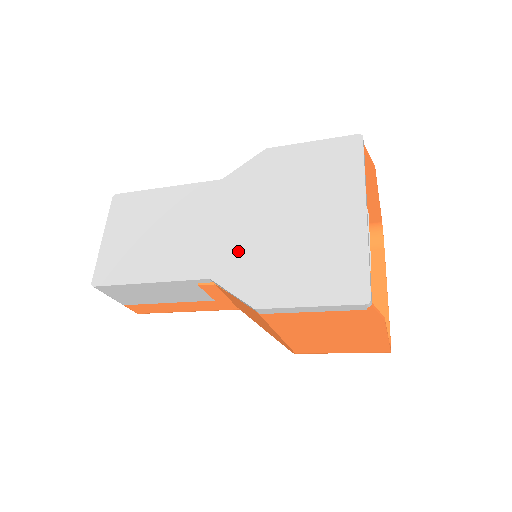
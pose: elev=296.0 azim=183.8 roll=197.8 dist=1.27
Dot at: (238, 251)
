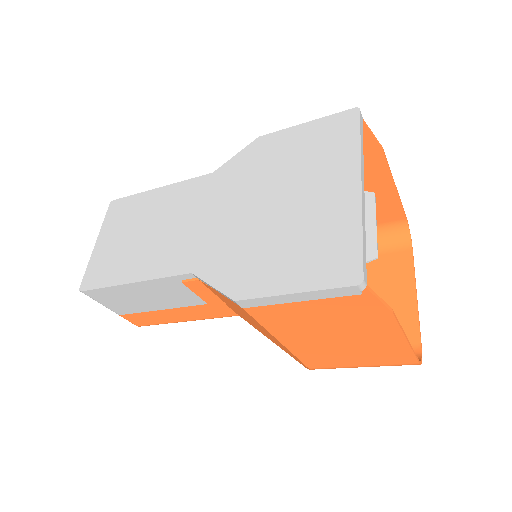
Dot at: (222, 242)
